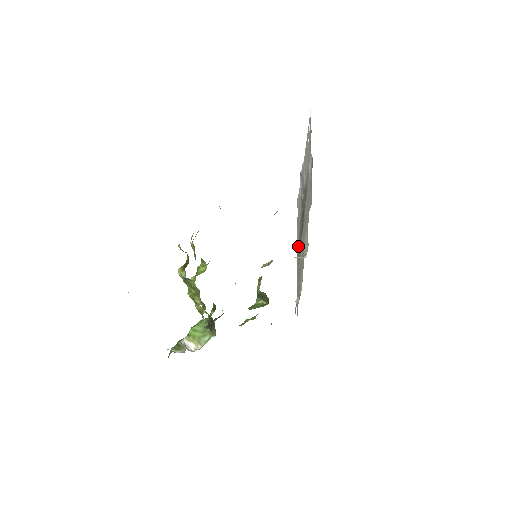
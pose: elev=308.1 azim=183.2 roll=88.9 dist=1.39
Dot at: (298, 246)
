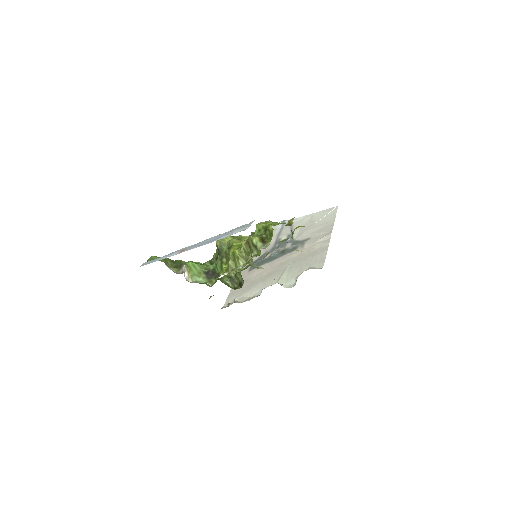
Dot at: occluded
